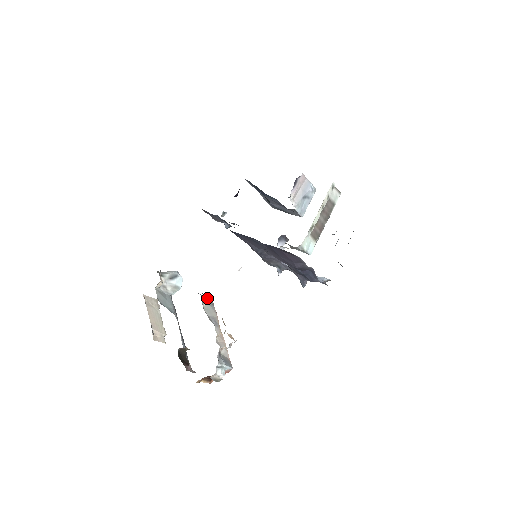
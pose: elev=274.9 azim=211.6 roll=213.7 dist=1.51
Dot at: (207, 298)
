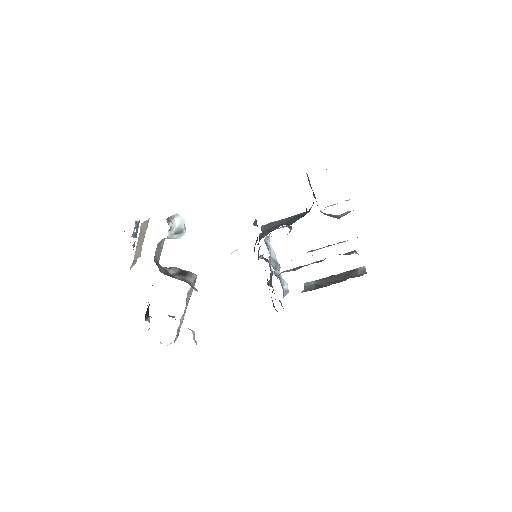
Dot at: (195, 279)
